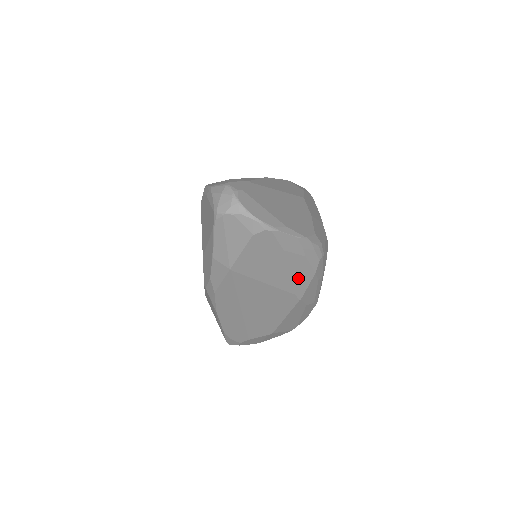
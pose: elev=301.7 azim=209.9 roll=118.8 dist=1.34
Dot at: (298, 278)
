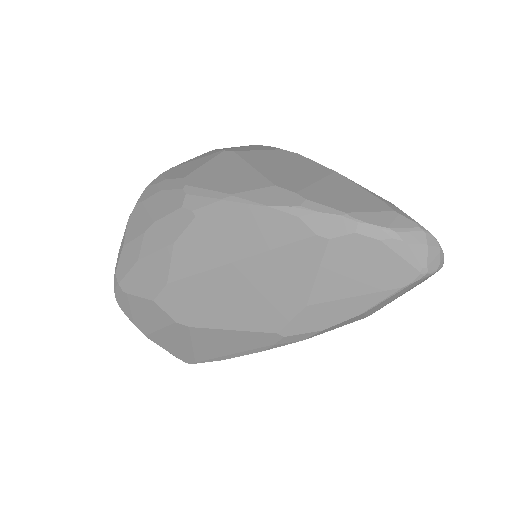
Dot at: occluded
